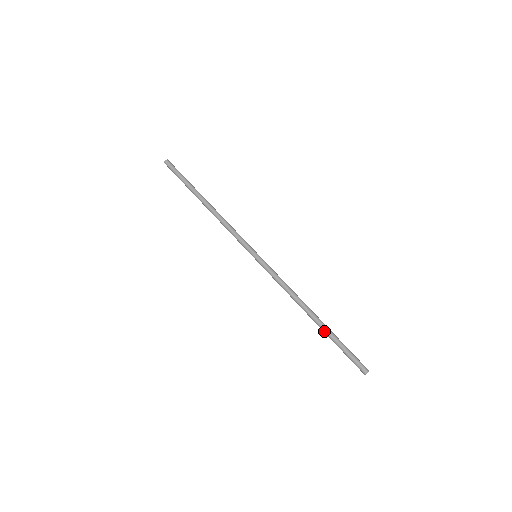
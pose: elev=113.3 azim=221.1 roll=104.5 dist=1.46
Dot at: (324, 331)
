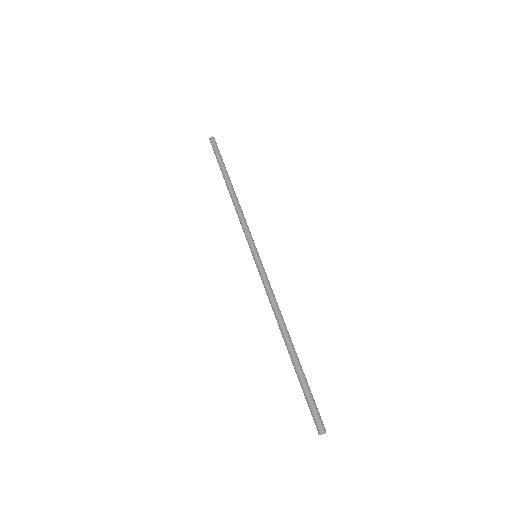
Dot at: (294, 363)
